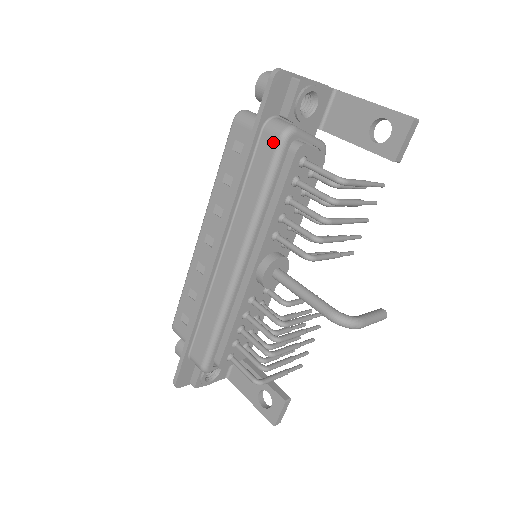
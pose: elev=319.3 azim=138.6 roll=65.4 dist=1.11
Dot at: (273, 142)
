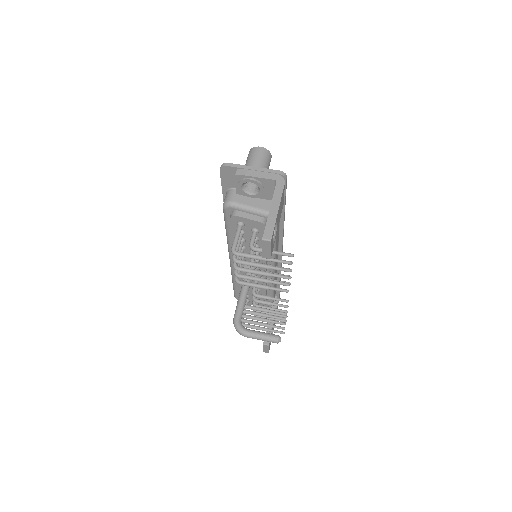
Dot at: occluded
